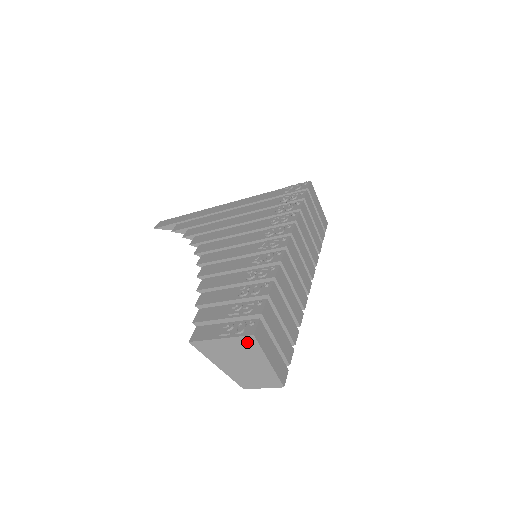
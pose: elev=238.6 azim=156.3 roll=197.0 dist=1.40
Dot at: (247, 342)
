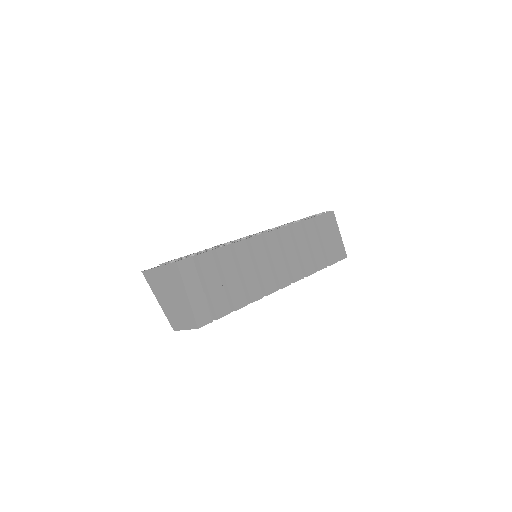
Dot at: (173, 270)
